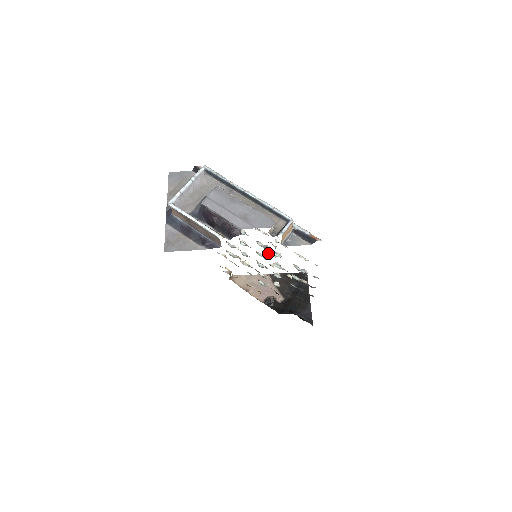
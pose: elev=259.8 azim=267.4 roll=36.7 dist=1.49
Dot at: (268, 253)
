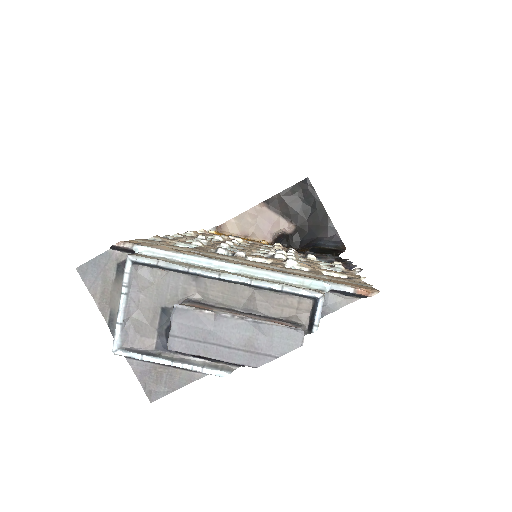
Dot at: occluded
